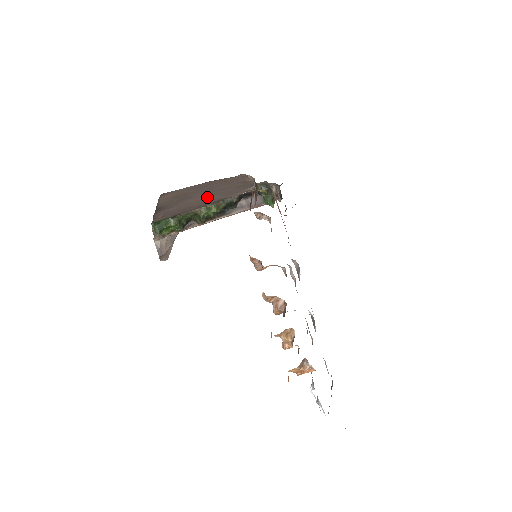
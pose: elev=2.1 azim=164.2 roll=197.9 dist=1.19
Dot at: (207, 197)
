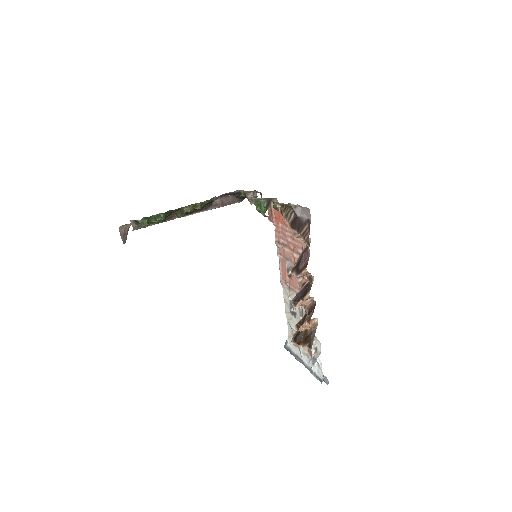
Dot at: occluded
